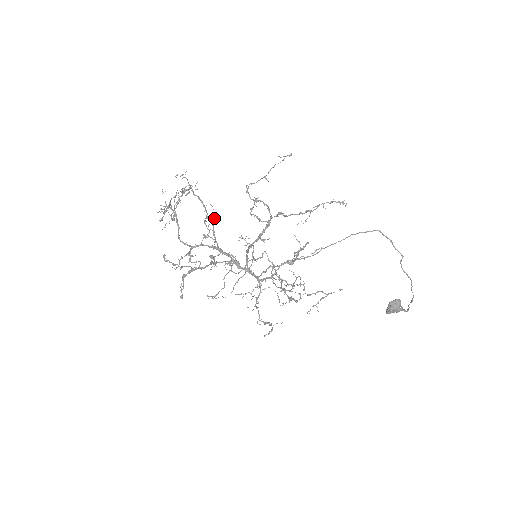
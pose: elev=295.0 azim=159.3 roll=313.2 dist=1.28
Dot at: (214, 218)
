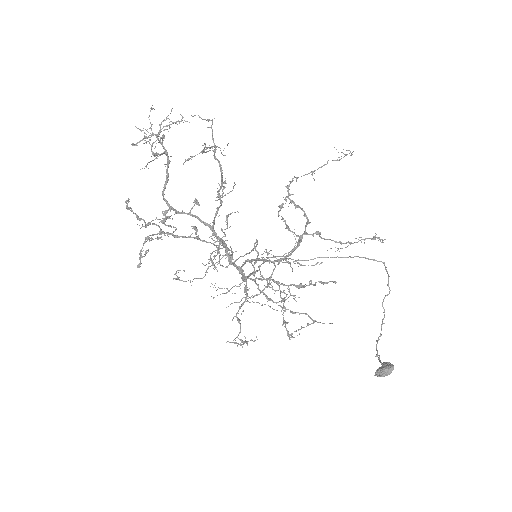
Dot at: occluded
